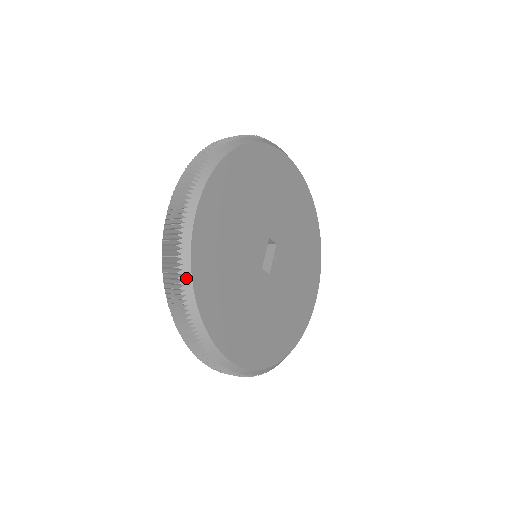
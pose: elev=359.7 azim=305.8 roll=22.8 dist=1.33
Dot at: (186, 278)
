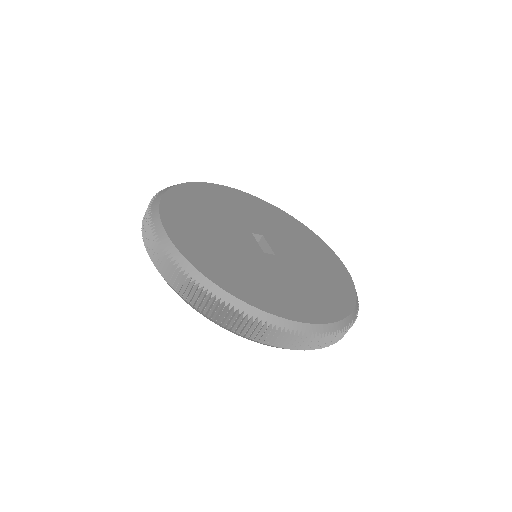
Dot at: (193, 273)
